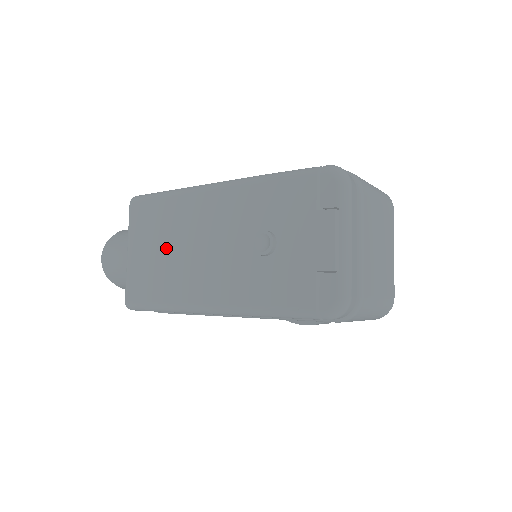
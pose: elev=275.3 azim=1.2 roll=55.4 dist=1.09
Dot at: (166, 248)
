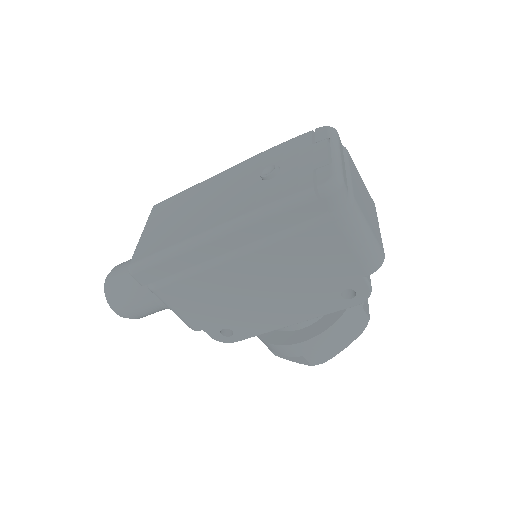
Dot at: (181, 214)
